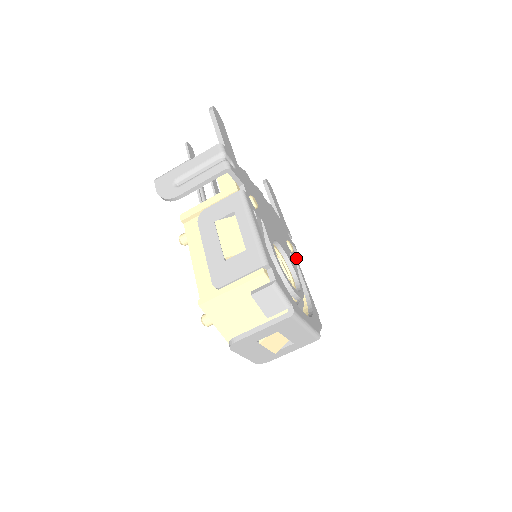
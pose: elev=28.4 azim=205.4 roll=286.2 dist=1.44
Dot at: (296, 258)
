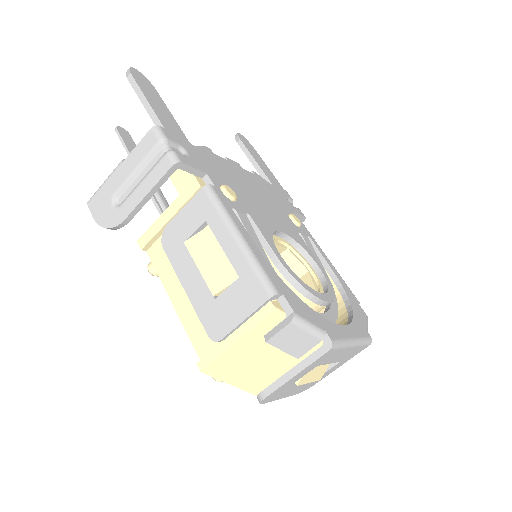
Dot at: (307, 232)
